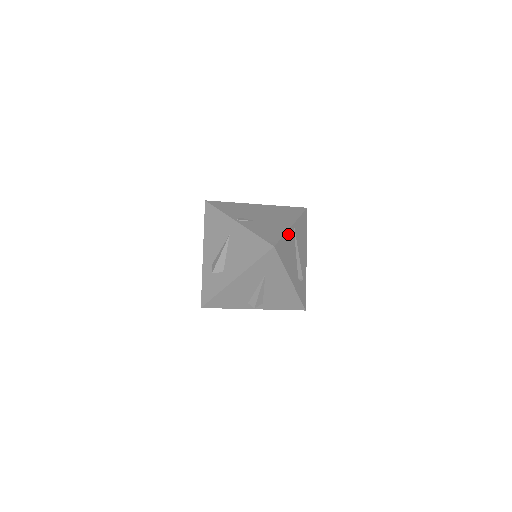
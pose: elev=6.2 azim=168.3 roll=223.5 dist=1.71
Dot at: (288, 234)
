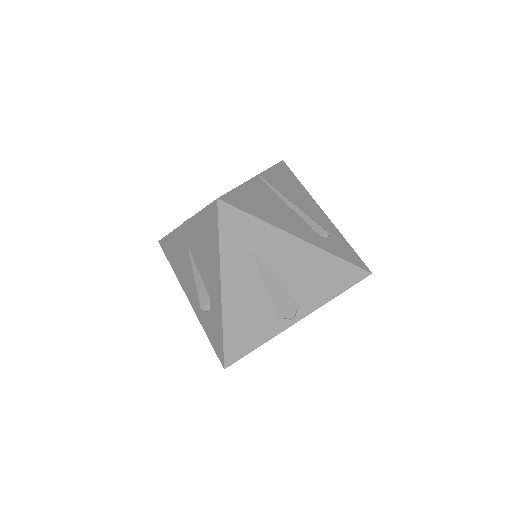
Dot at: (250, 186)
